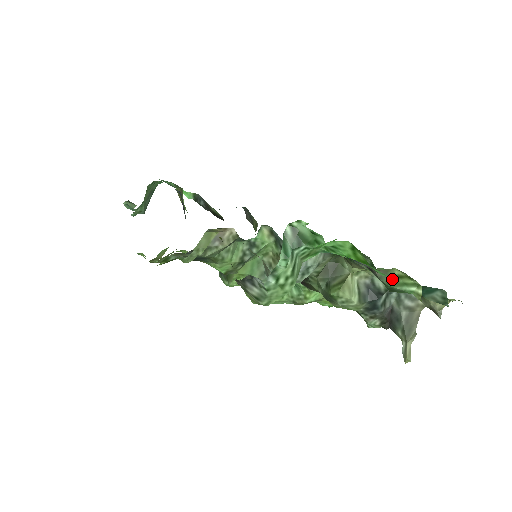
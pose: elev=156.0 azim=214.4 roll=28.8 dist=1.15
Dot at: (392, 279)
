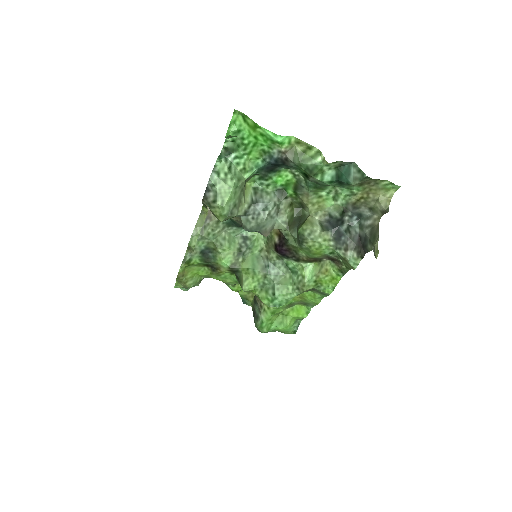
Dot at: (300, 156)
